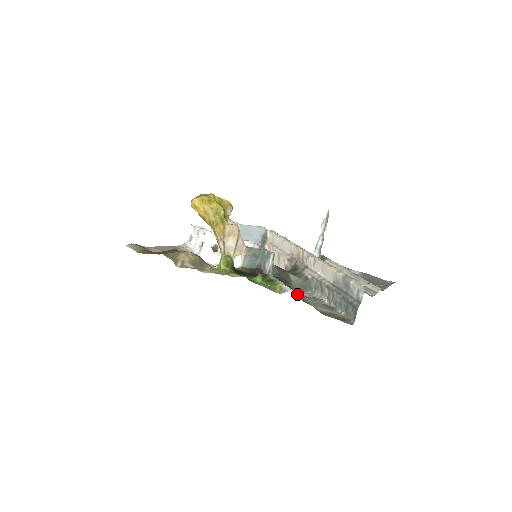
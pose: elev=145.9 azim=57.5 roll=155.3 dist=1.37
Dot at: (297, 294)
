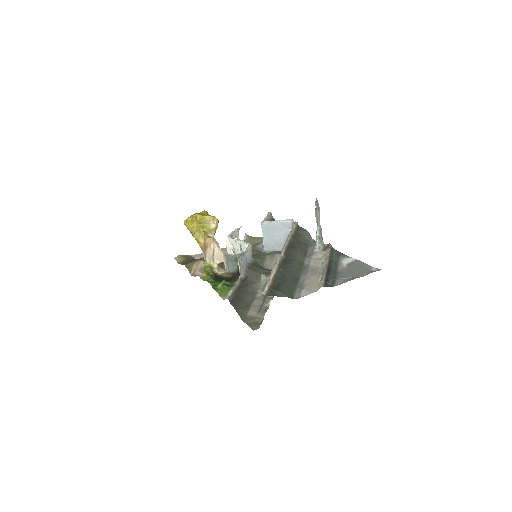
Dot at: (257, 295)
